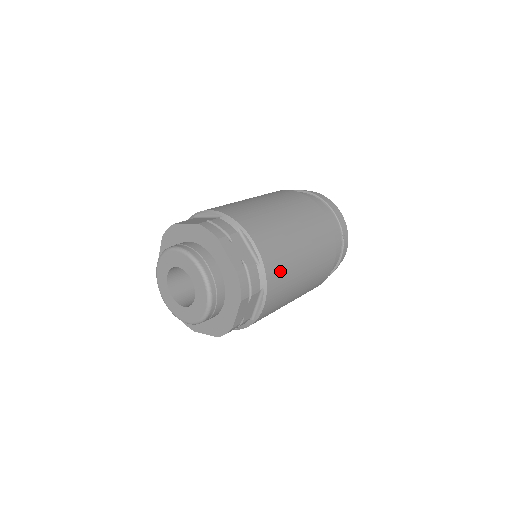
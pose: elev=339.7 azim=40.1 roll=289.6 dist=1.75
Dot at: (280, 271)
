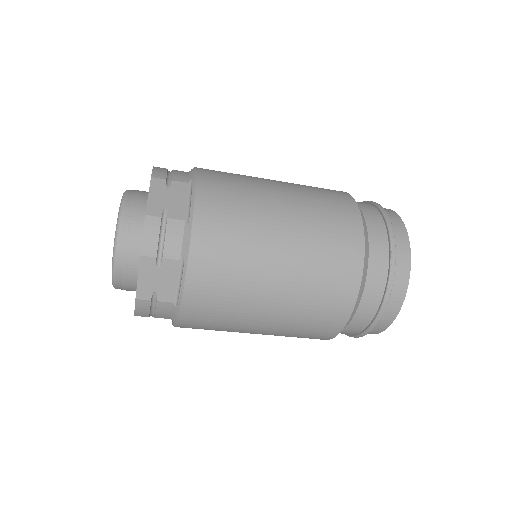
Dot at: (222, 246)
